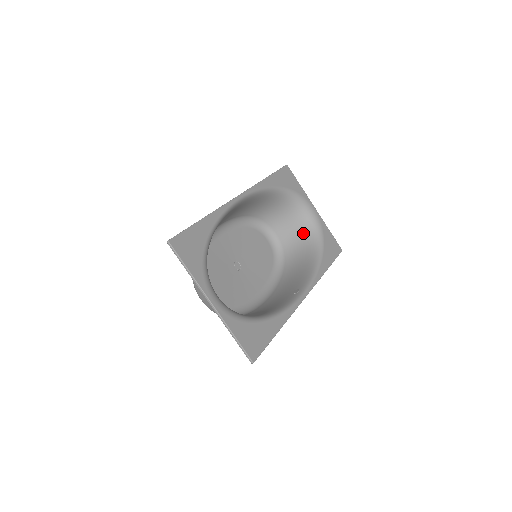
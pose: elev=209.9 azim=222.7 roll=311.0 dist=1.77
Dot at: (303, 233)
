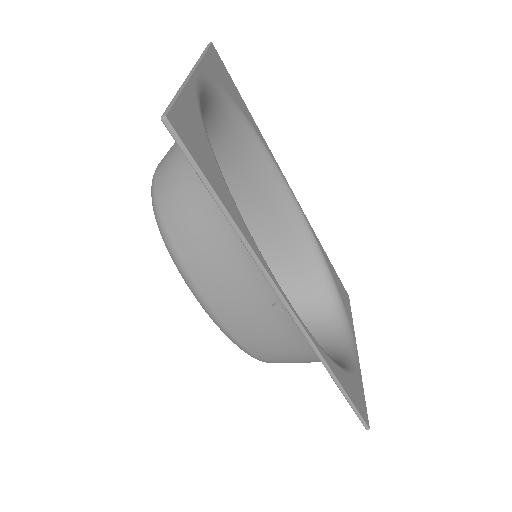
Dot at: occluded
